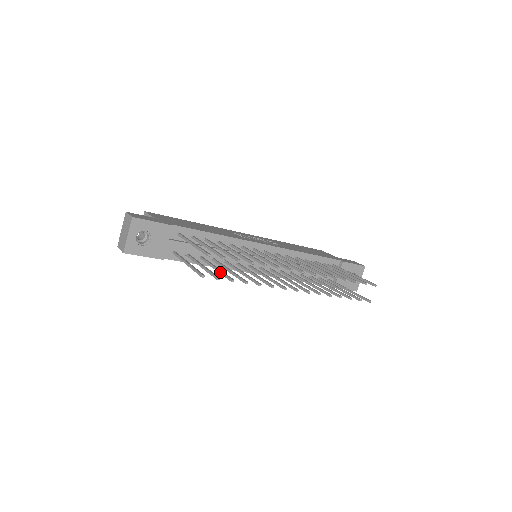
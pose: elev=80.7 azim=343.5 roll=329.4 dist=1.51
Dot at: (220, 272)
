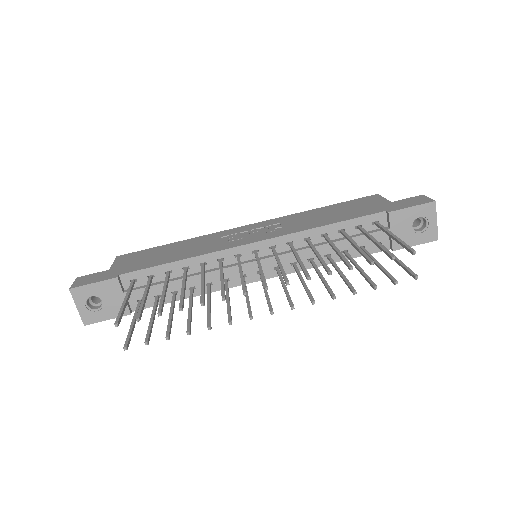
Dot at: (168, 322)
